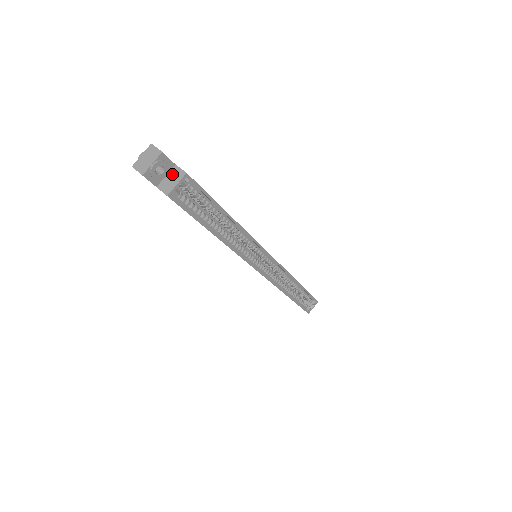
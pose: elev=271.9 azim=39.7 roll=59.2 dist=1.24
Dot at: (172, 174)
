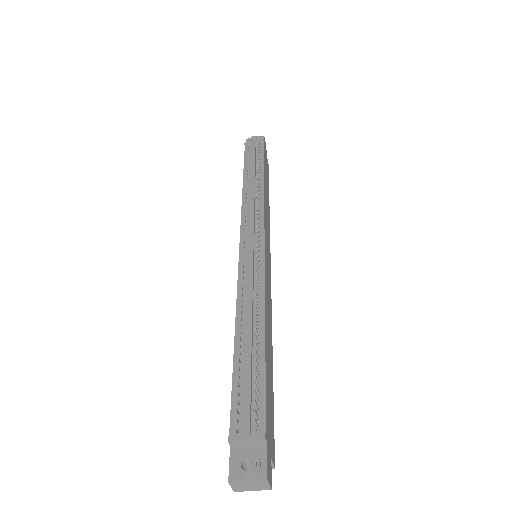
Dot at: occluded
